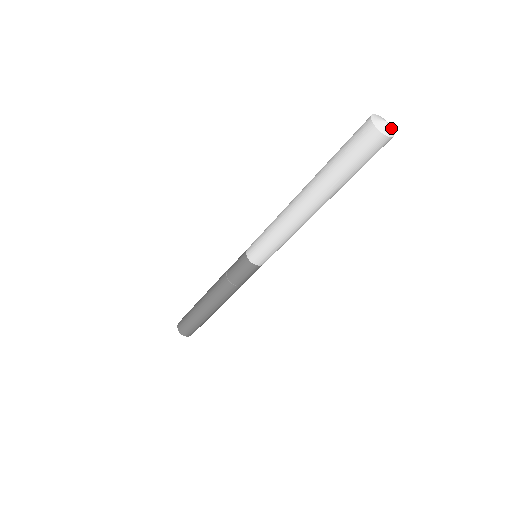
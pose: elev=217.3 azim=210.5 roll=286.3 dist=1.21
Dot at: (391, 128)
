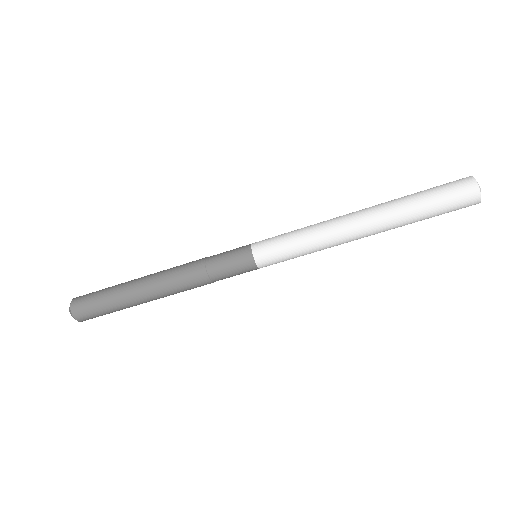
Dot at: occluded
